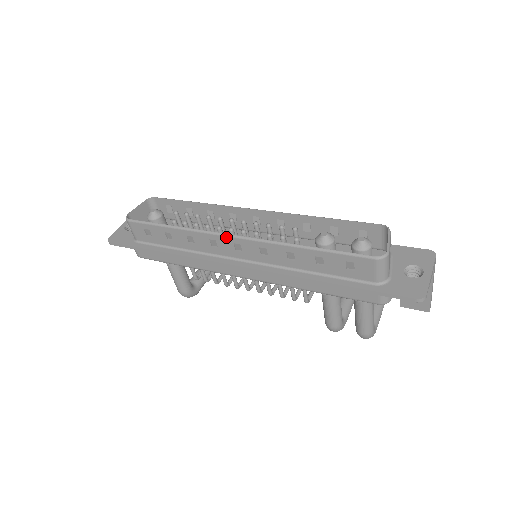
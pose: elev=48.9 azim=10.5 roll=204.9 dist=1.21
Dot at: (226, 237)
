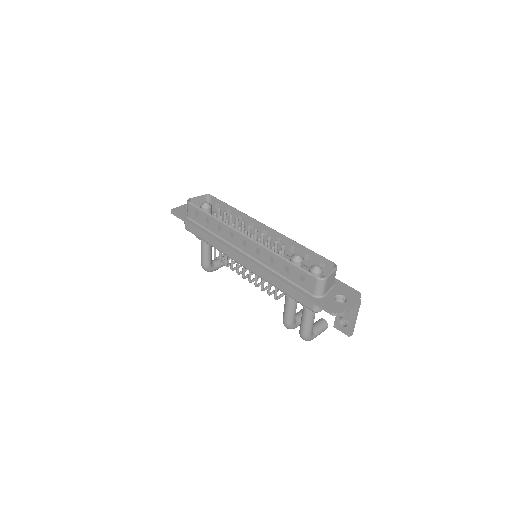
Dot at: (240, 234)
